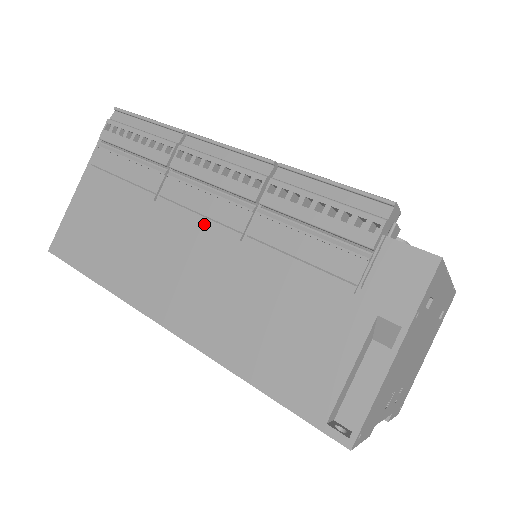
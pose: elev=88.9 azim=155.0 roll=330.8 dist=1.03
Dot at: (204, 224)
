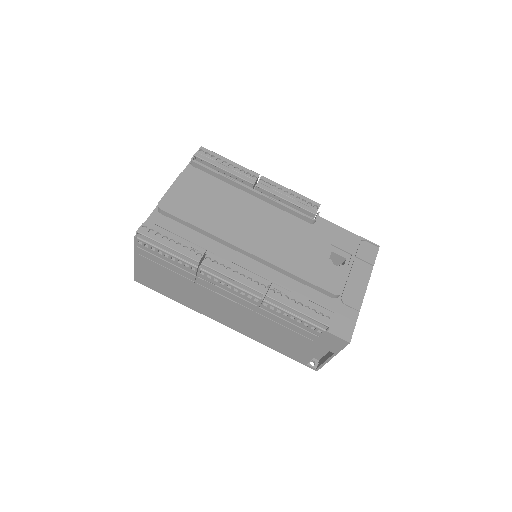
Dot at: (230, 300)
